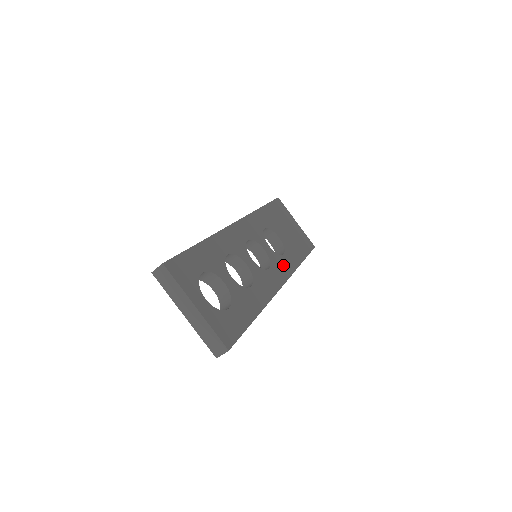
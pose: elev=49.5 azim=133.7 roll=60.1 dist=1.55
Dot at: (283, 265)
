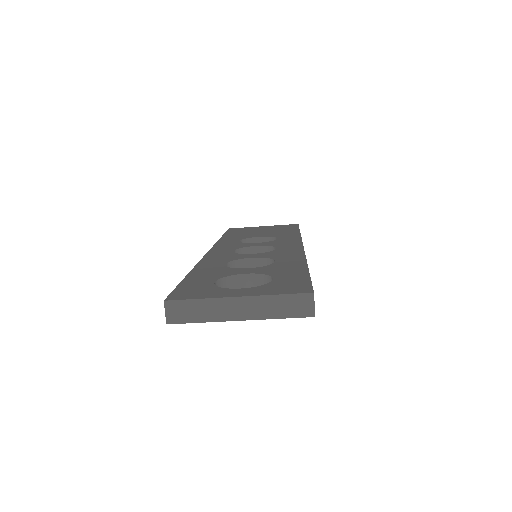
Dot at: (286, 241)
